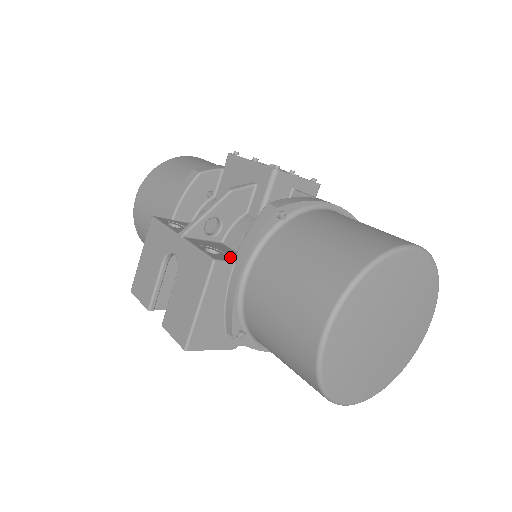
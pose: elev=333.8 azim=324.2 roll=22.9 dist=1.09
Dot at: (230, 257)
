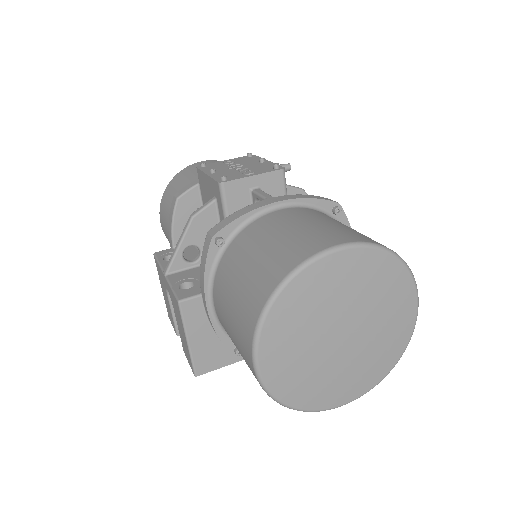
Dot at: occluded
